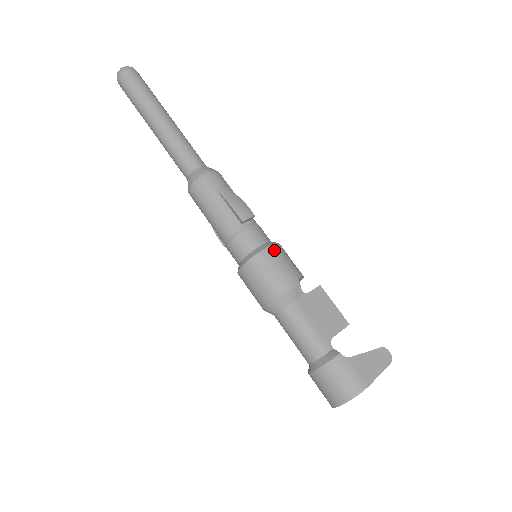
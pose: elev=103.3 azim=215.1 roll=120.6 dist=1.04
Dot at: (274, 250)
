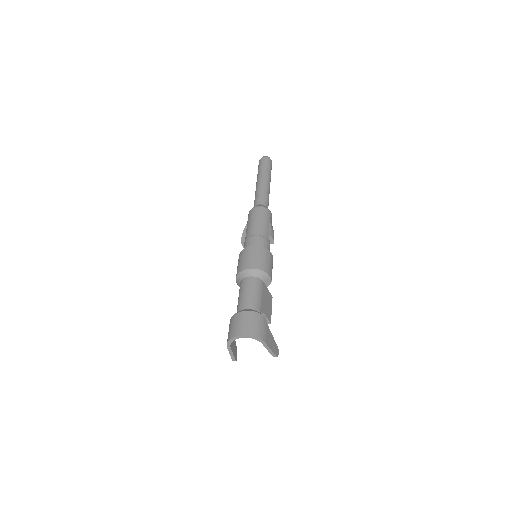
Dot at: occluded
